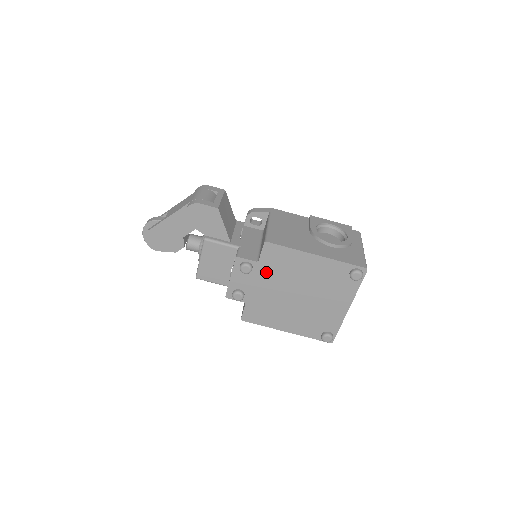
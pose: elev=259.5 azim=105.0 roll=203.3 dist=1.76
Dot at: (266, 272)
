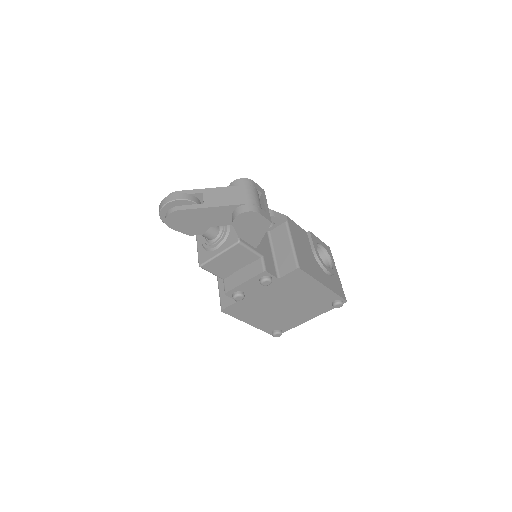
Dot at: (277, 286)
